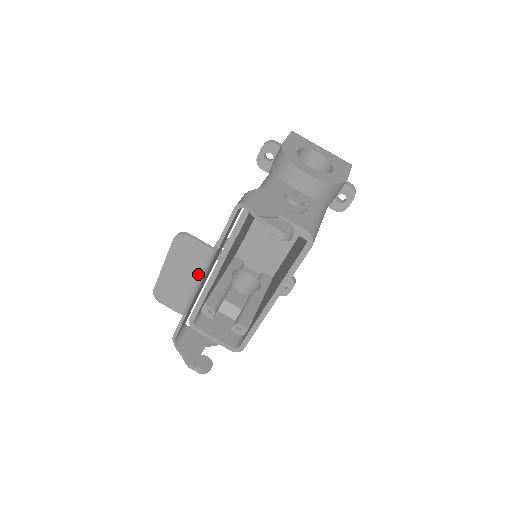
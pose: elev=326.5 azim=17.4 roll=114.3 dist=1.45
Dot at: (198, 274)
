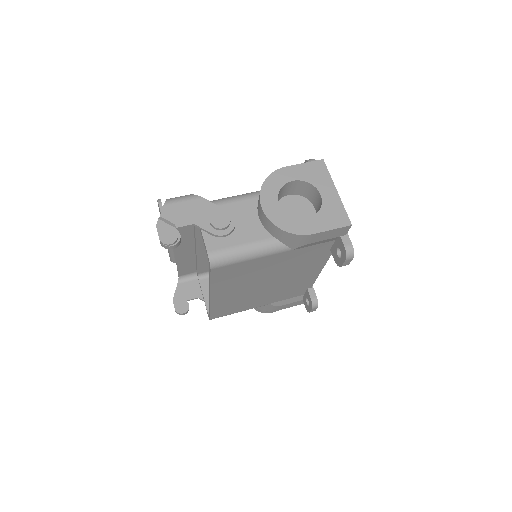
Dot at: occluded
